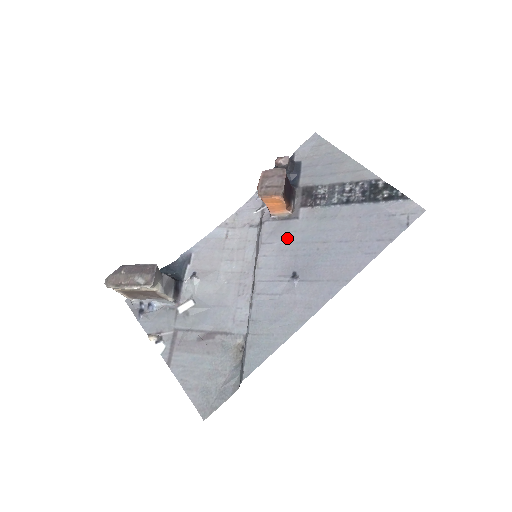
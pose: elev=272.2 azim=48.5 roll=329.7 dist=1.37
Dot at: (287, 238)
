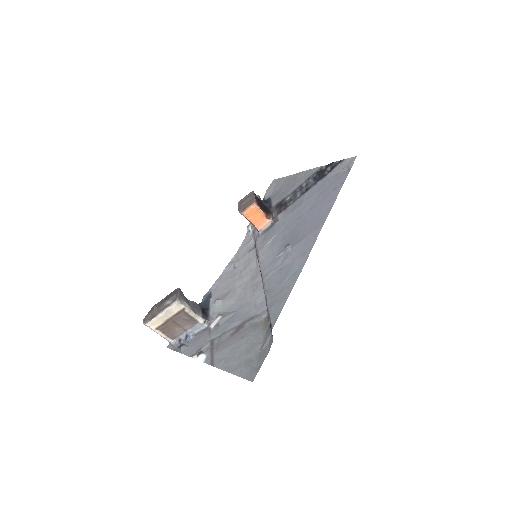
Dot at: (275, 234)
